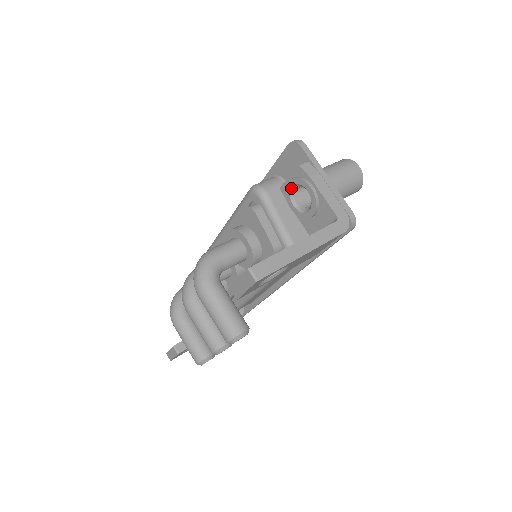
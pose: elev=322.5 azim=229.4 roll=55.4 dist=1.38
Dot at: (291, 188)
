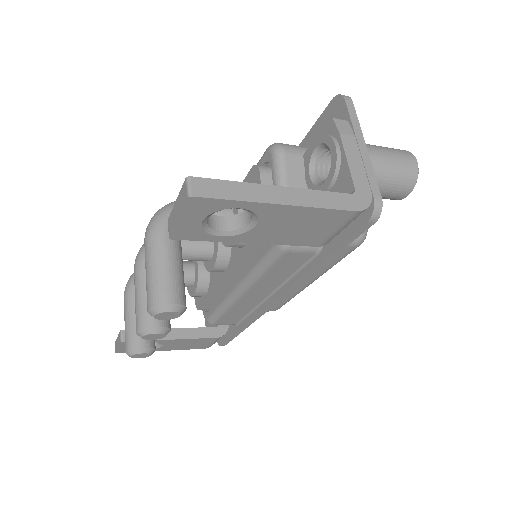
Dot at: (314, 150)
